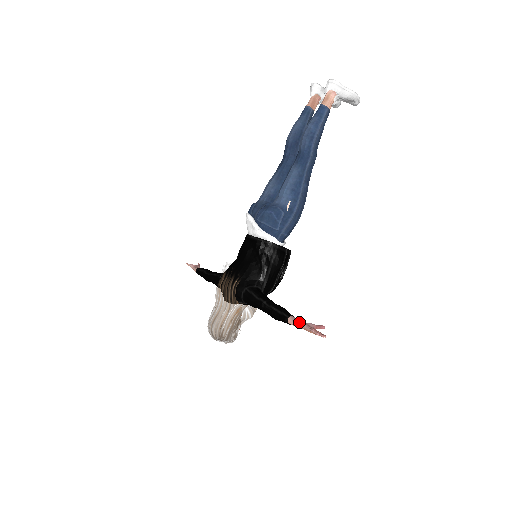
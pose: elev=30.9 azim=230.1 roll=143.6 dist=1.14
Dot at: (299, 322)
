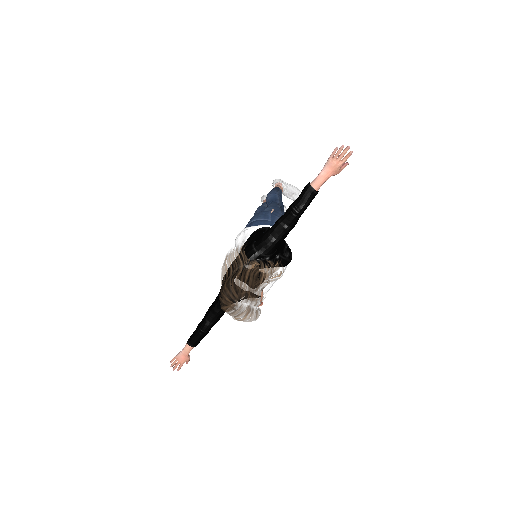
Dot at: (321, 173)
